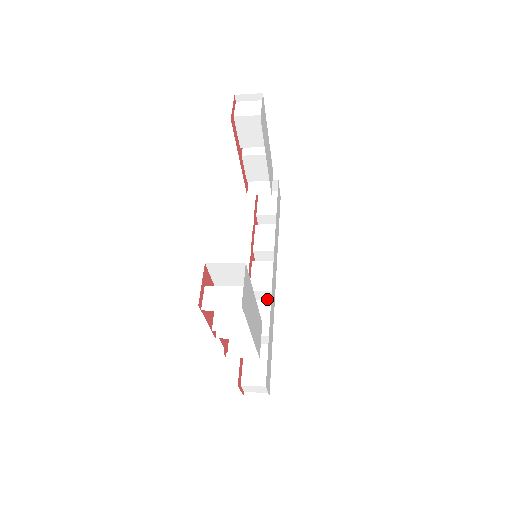
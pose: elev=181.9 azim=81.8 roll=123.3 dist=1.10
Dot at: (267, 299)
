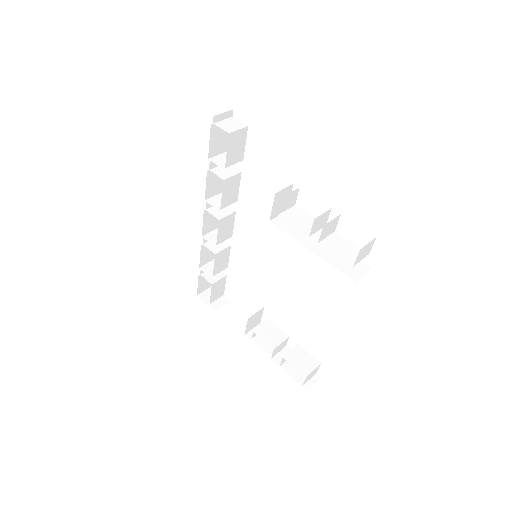
Dot at: (215, 230)
